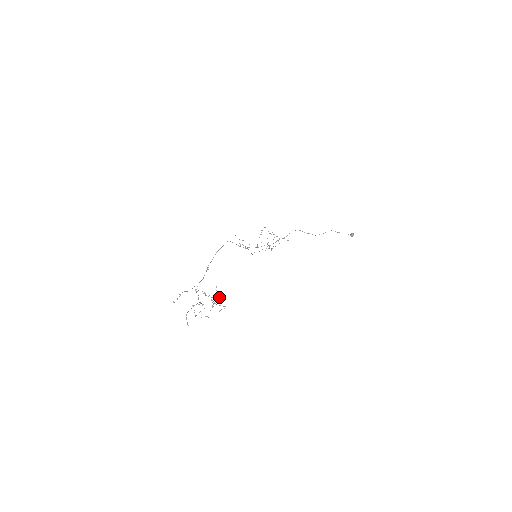
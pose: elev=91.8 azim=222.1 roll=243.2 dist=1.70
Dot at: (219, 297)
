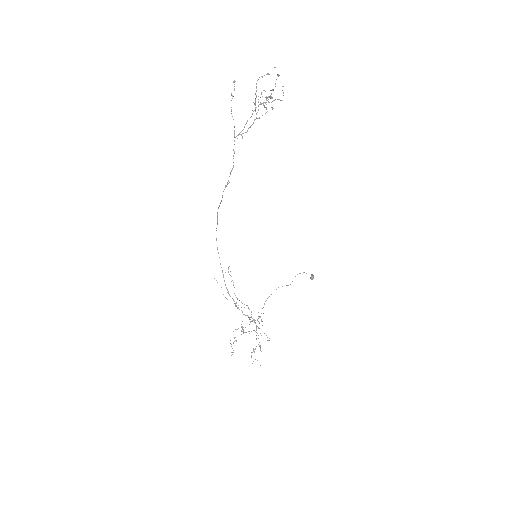
Dot at: (270, 98)
